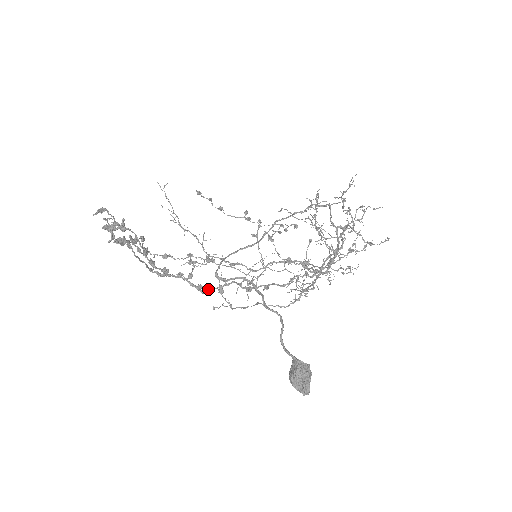
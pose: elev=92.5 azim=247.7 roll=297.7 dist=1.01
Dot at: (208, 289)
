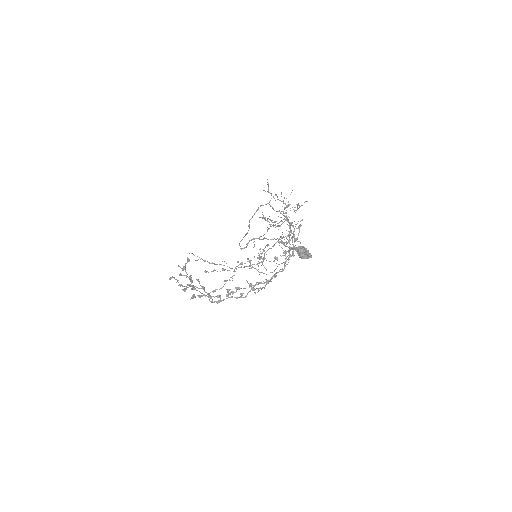
Dot at: (247, 294)
